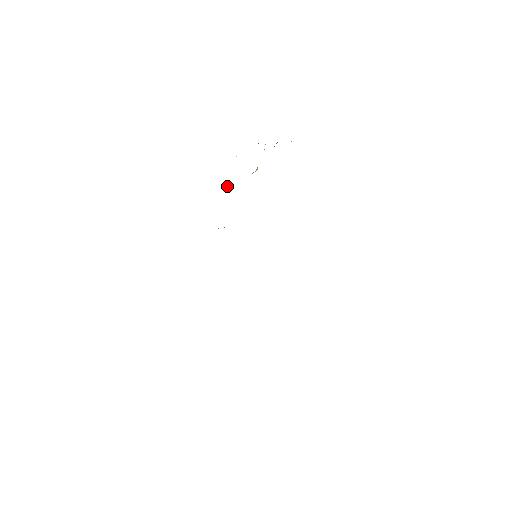
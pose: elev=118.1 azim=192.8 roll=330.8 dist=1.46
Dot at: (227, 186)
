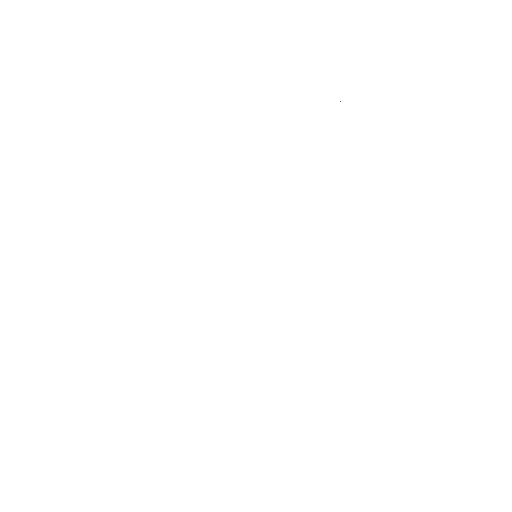
Dot at: occluded
